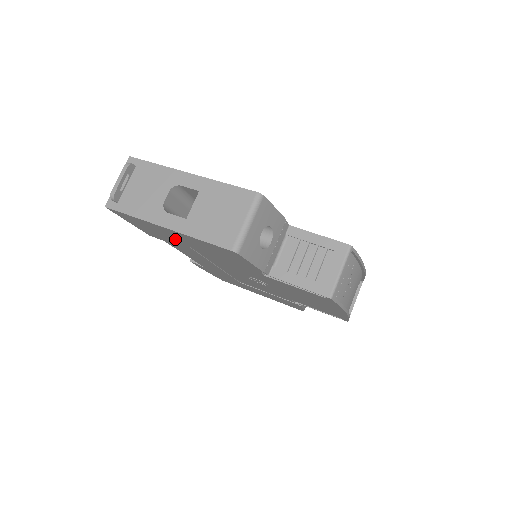
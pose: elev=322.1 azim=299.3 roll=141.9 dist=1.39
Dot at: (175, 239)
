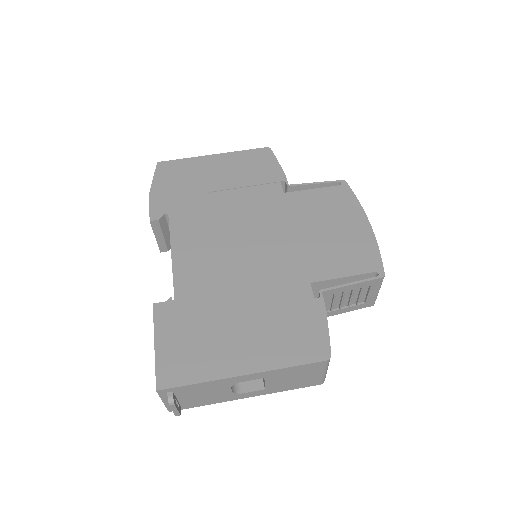
Dot at: occluded
